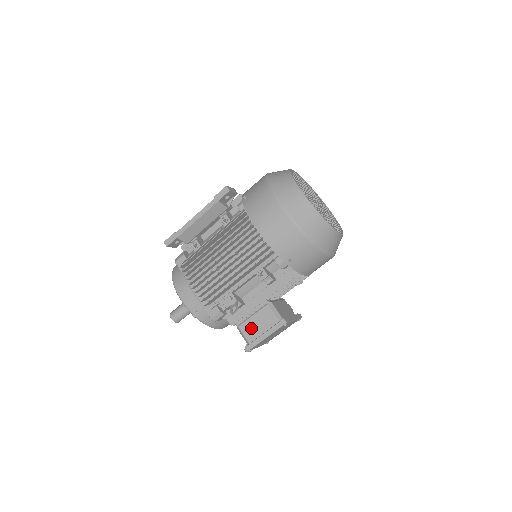
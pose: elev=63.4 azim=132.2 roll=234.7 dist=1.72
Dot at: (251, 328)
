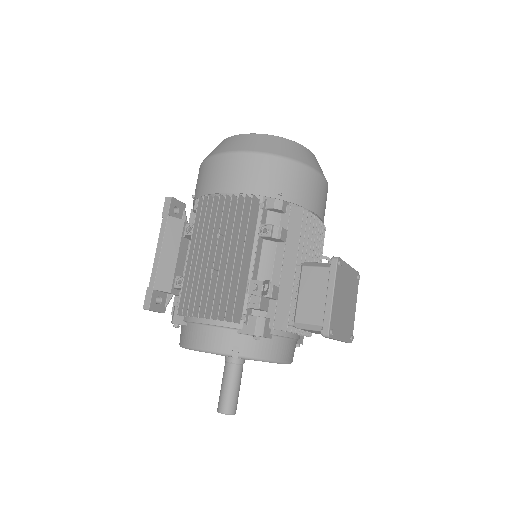
Dot at: (309, 307)
